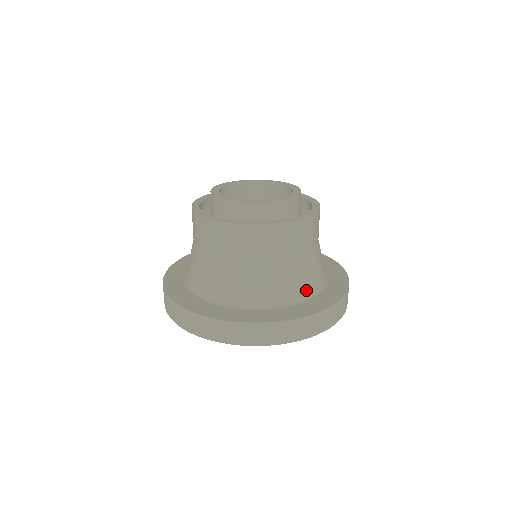
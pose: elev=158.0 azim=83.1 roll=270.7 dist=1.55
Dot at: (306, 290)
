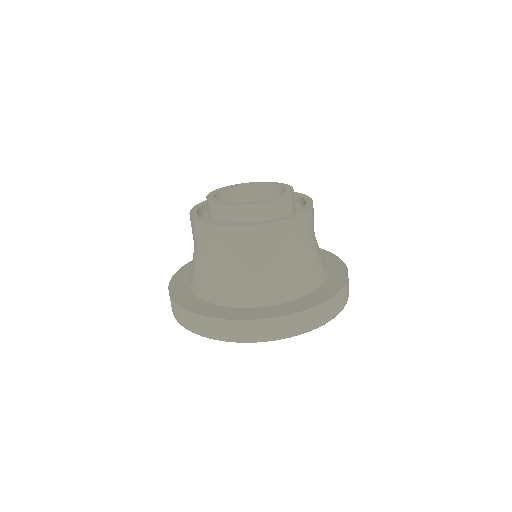
Dot at: occluded
